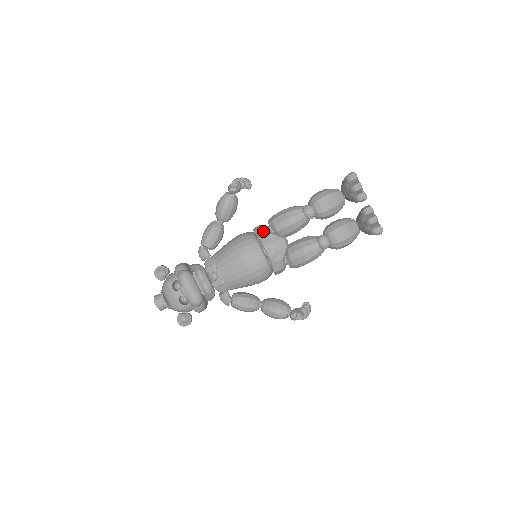
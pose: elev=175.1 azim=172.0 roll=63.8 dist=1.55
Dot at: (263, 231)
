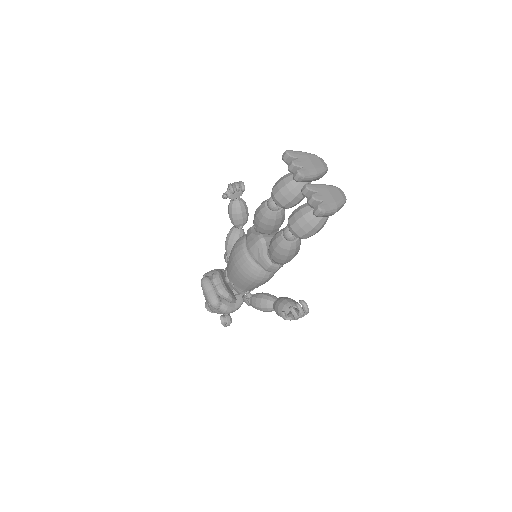
Dot at: (249, 231)
